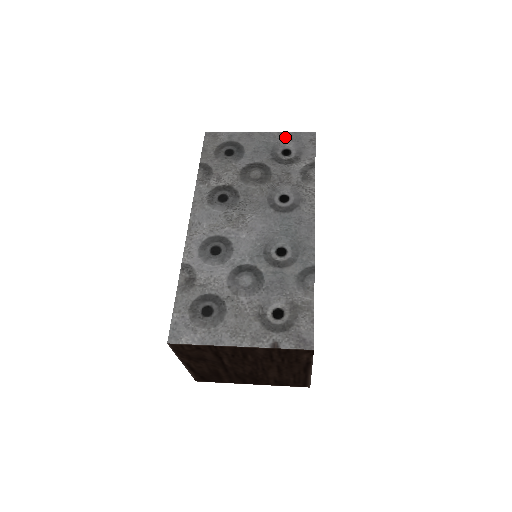
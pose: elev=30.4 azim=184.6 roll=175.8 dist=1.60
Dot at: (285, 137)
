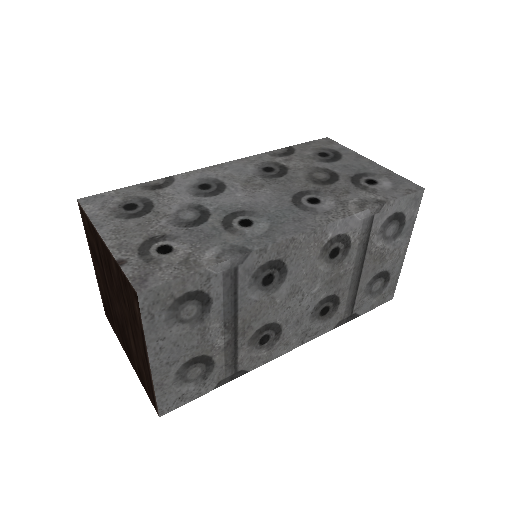
Dot at: (388, 174)
